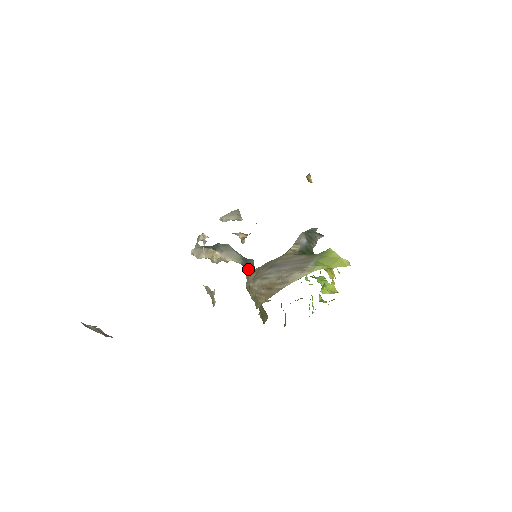
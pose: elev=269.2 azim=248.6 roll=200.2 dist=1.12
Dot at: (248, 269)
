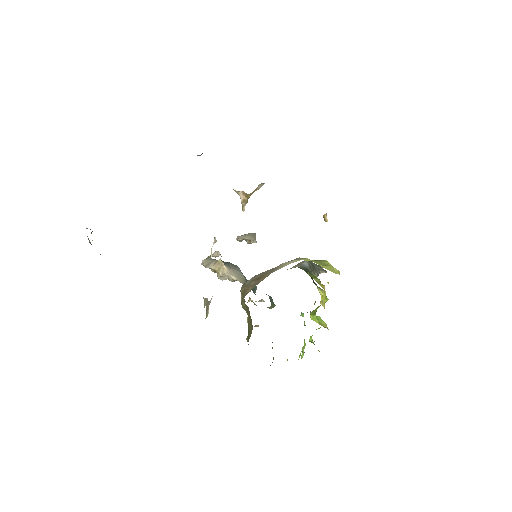
Dot at: occluded
